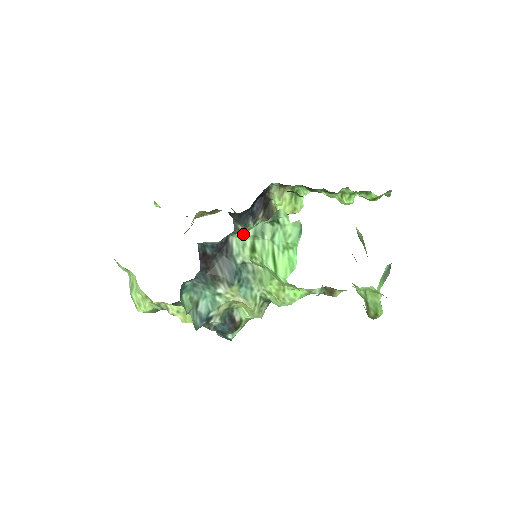
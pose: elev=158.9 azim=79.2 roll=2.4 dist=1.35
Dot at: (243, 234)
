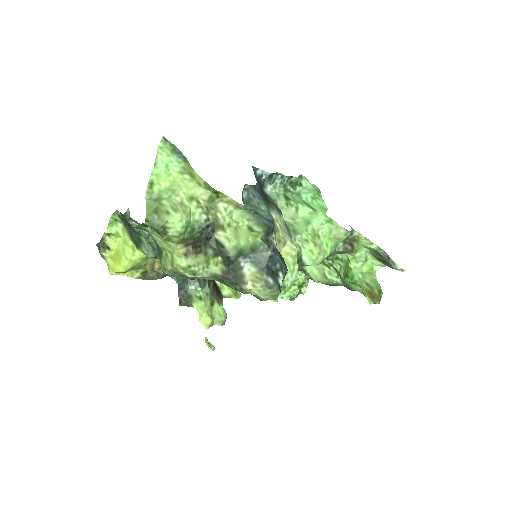
Dot at: (276, 187)
